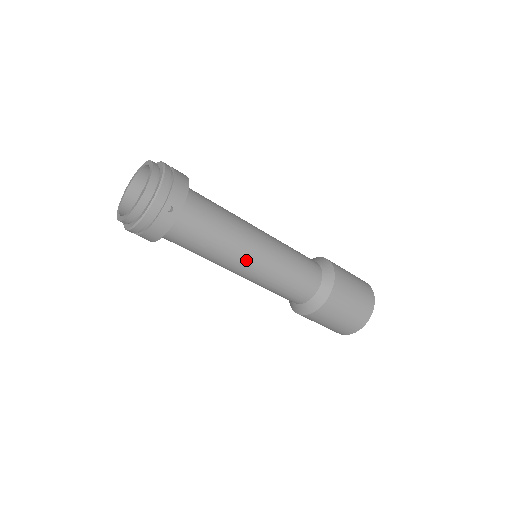
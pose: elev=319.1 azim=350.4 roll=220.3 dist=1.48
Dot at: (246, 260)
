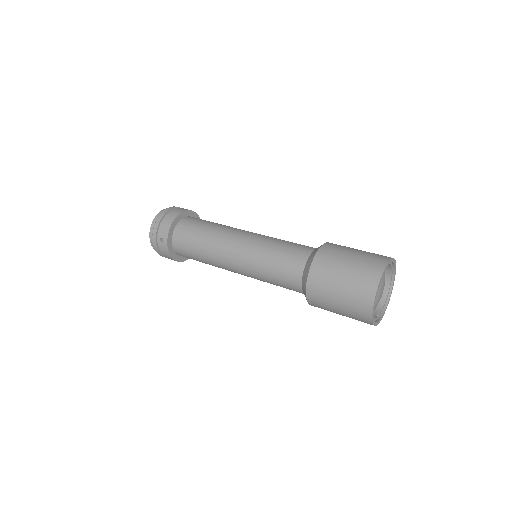
Dot at: (228, 263)
